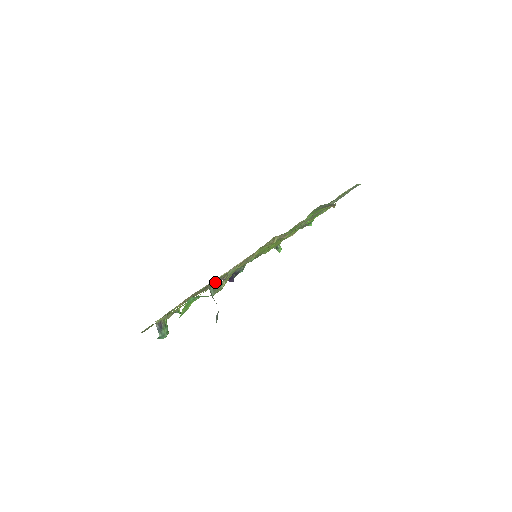
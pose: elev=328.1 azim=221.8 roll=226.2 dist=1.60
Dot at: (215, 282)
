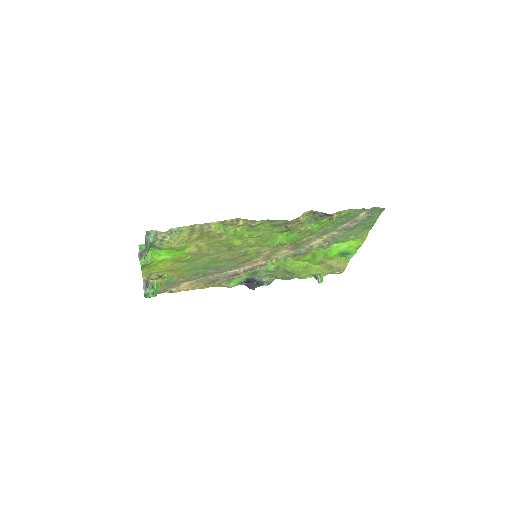
Dot at: (156, 230)
